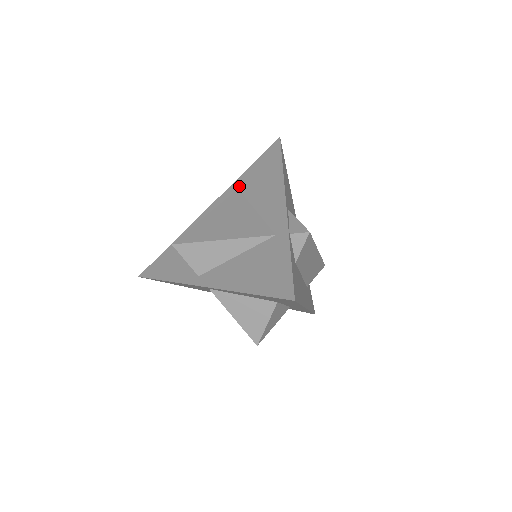
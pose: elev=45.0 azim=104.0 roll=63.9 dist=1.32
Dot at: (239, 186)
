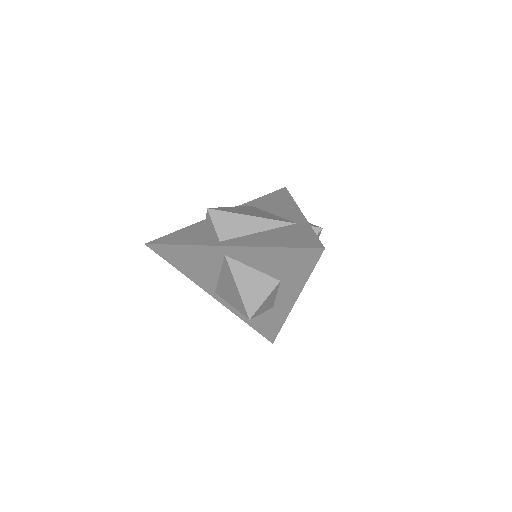
Dot at: (252, 204)
